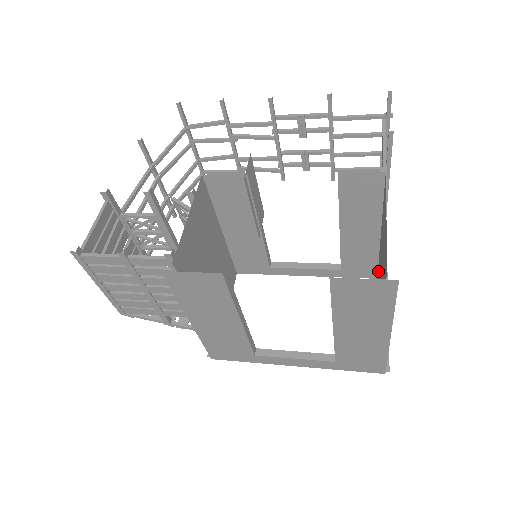
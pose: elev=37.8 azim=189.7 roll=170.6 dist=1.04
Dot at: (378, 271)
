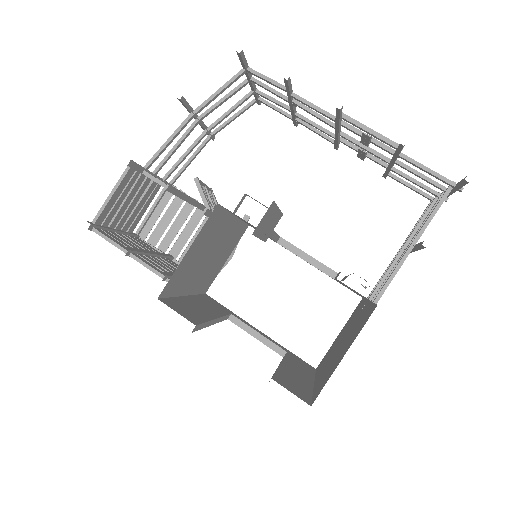
Dot at: (360, 306)
